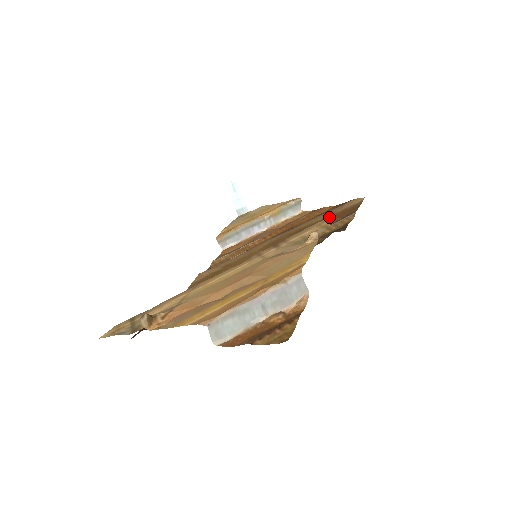
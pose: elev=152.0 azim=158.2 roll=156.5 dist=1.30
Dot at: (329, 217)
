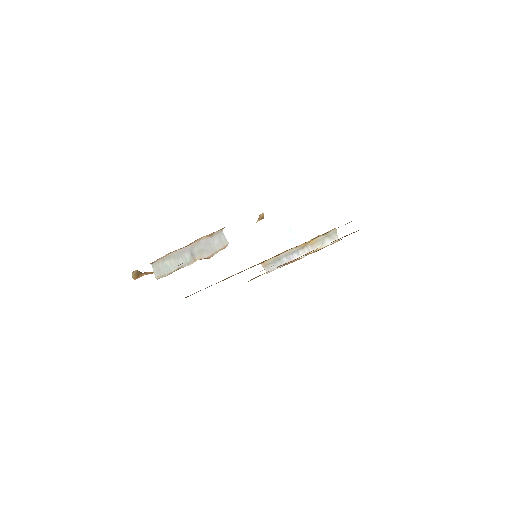
Dot at: occluded
